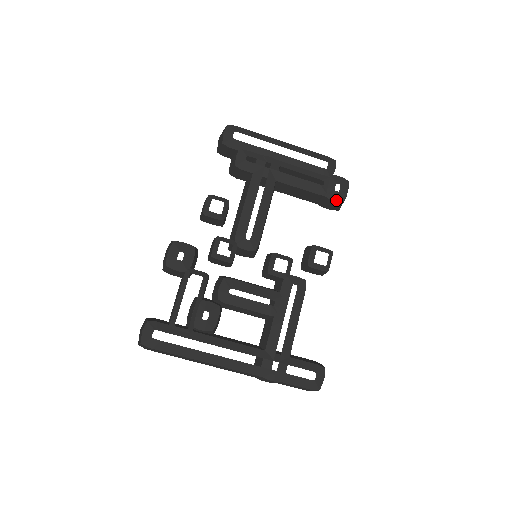
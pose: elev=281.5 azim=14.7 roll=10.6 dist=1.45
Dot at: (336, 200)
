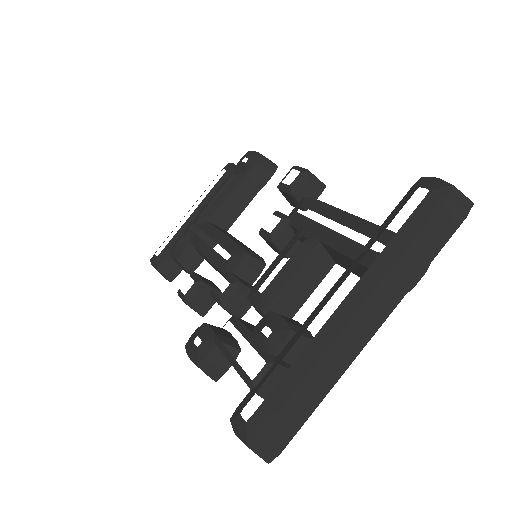
Dot at: (255, 162)
